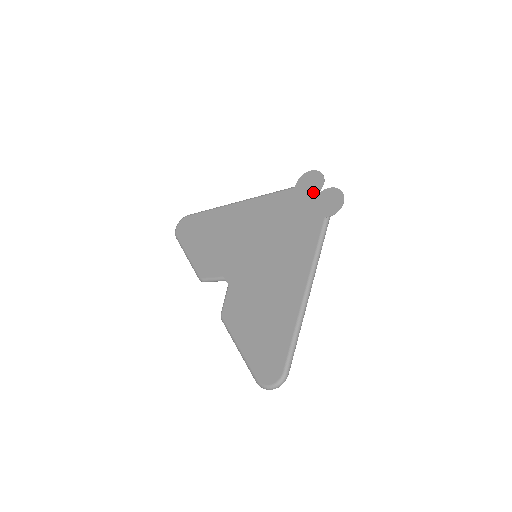
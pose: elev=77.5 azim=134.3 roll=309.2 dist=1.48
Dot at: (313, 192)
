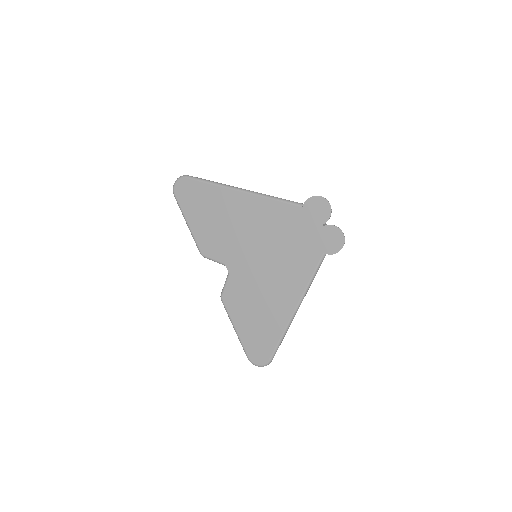
Dot at: (318, 222)
